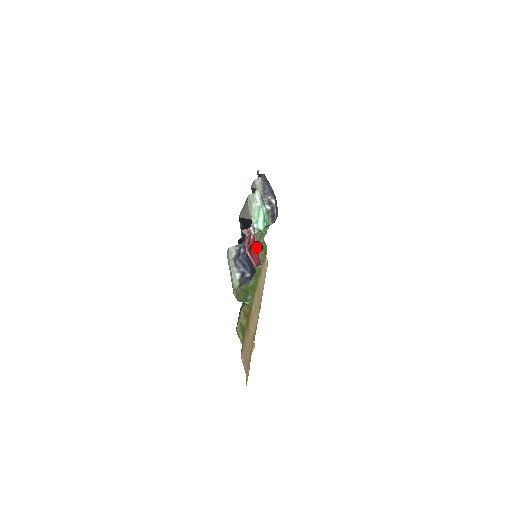
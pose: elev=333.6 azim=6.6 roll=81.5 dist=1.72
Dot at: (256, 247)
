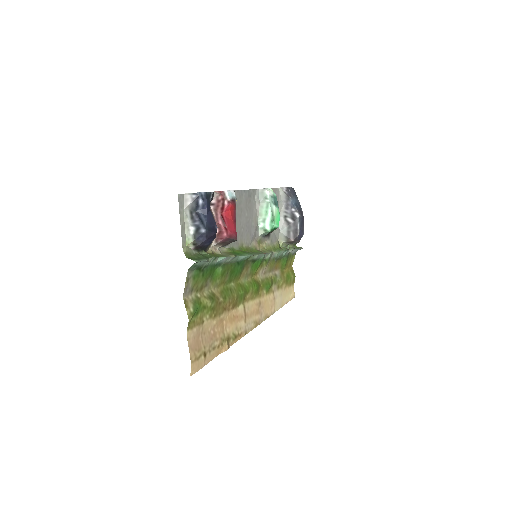
Dot at: (261, 250)
